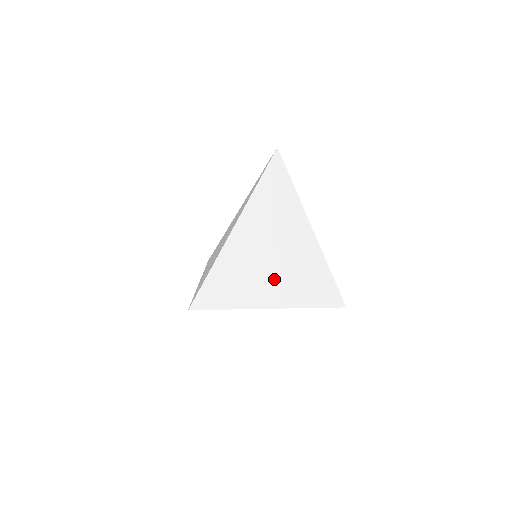
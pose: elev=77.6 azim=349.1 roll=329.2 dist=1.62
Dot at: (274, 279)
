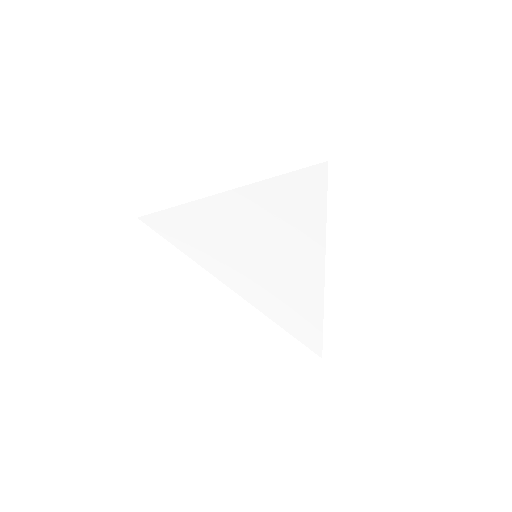
Dot at: (246, 259)
